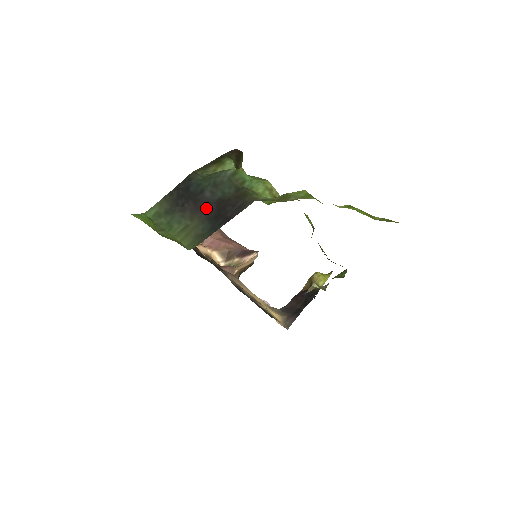
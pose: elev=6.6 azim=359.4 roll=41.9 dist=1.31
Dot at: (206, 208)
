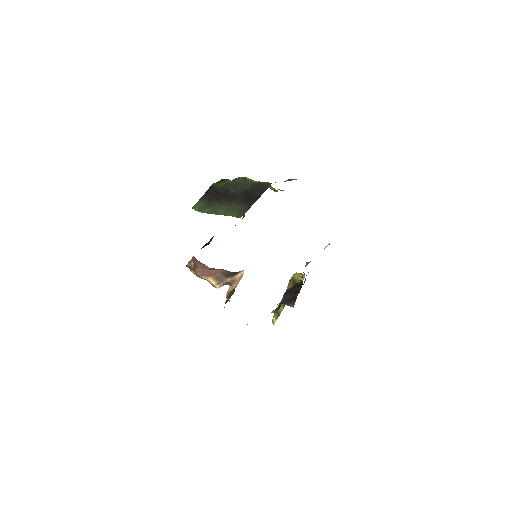
Dot at: (236, 198)
